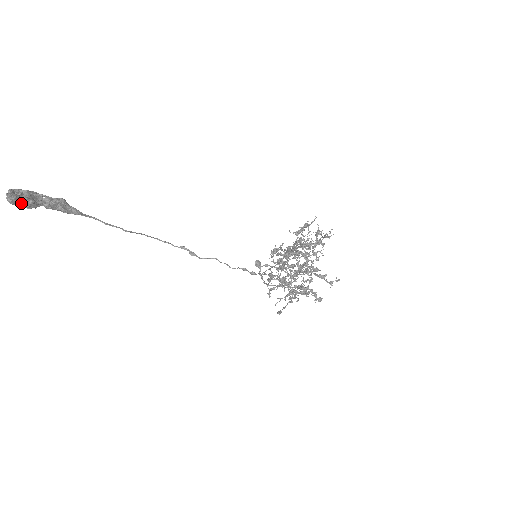
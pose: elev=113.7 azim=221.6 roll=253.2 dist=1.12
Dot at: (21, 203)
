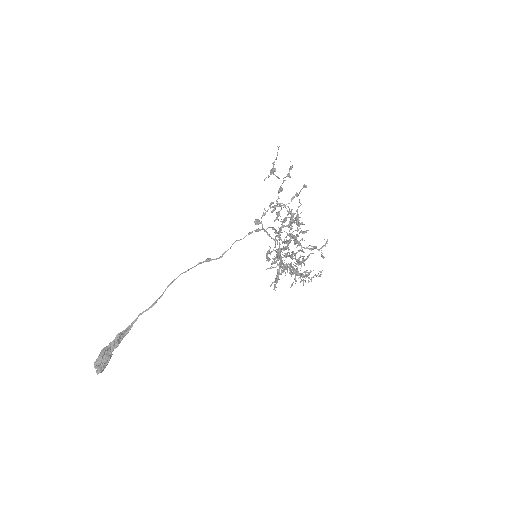
Dot at: occluded
